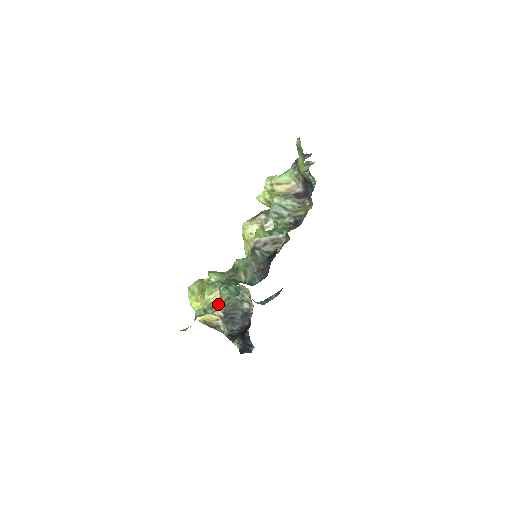
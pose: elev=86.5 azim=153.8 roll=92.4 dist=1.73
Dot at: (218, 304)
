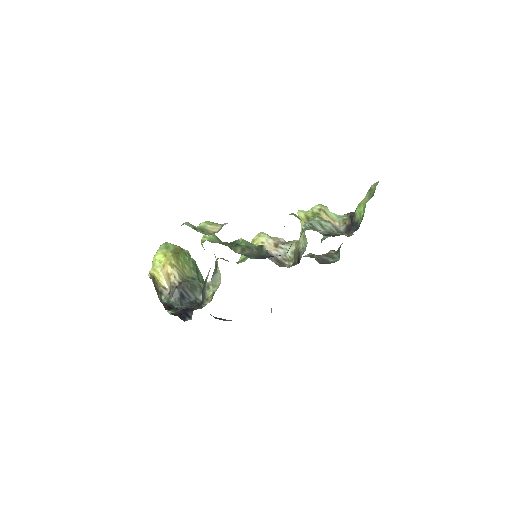
Dot at: (212, 233)
